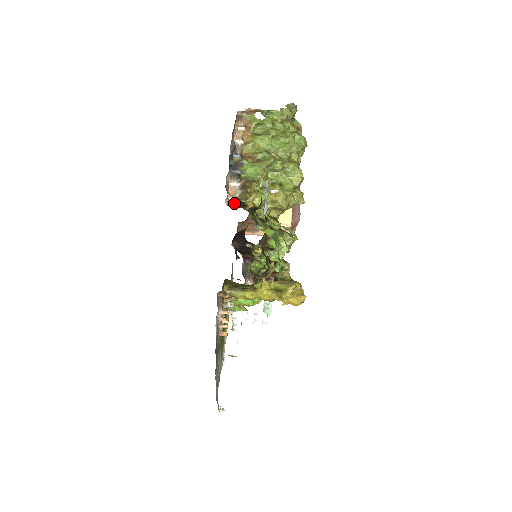
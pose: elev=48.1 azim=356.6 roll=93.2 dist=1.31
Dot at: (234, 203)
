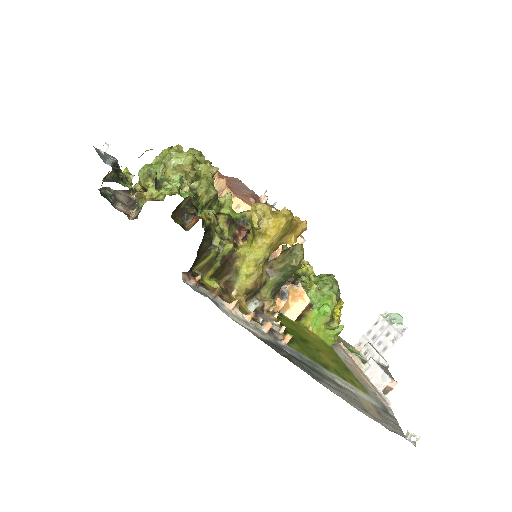
Dot at: (138, 214)
